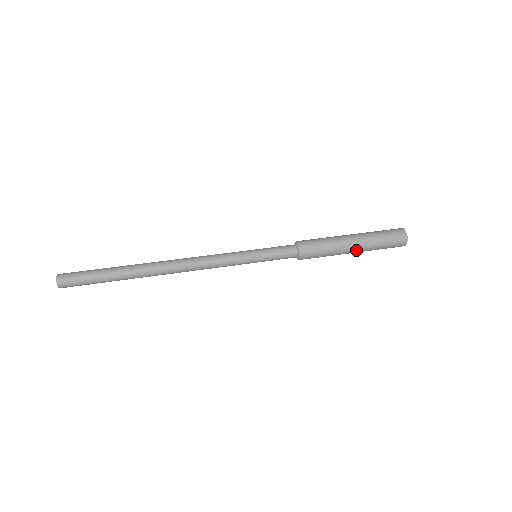
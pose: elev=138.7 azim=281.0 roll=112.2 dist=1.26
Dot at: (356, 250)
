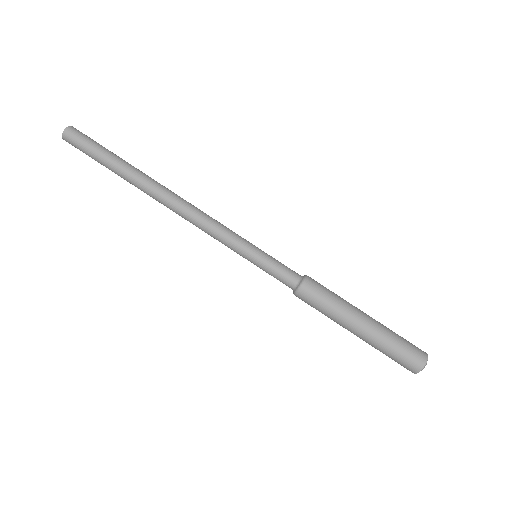
Dot at: occluded
